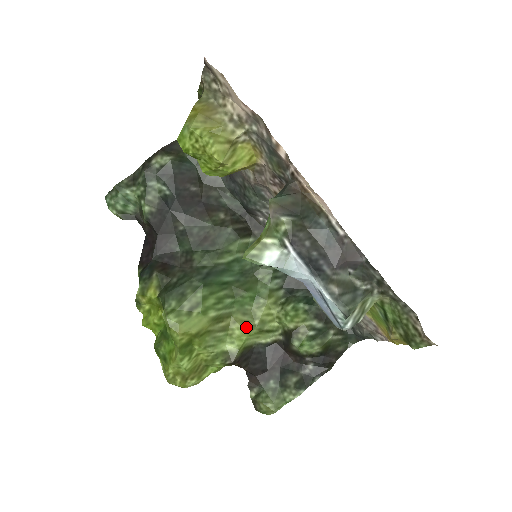
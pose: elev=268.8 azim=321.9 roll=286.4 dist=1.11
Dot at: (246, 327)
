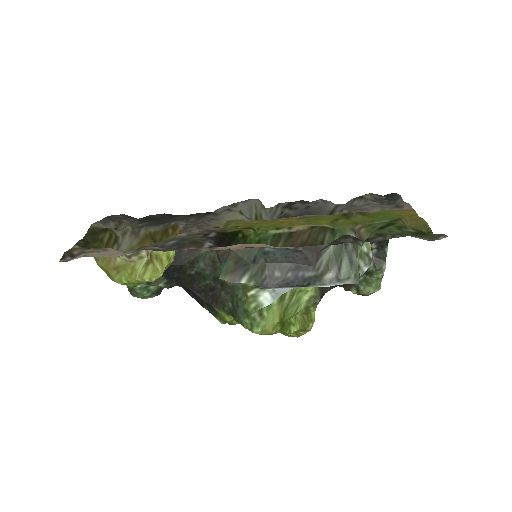
Dot at: occluded
